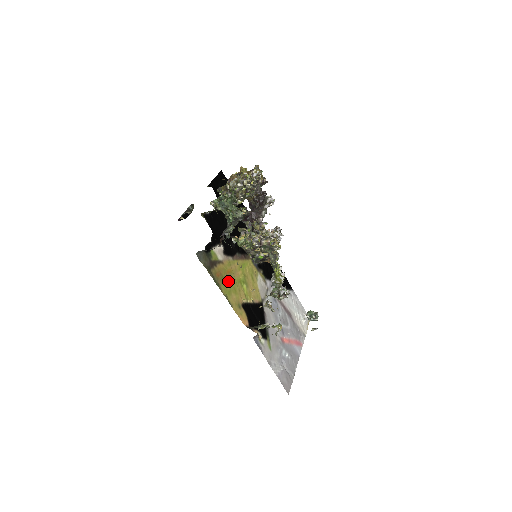
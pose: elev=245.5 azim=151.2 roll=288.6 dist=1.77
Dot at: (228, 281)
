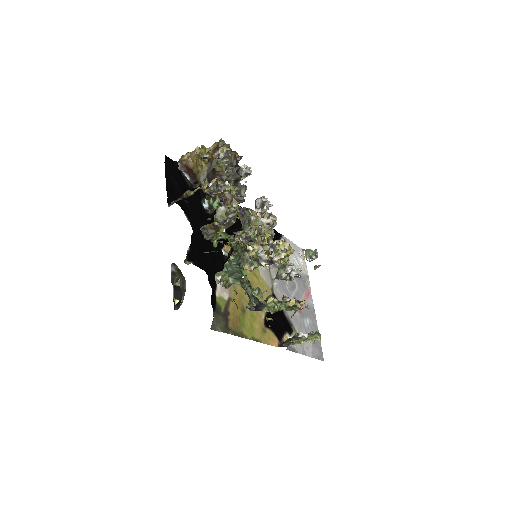
Dot at: (244, 315)
